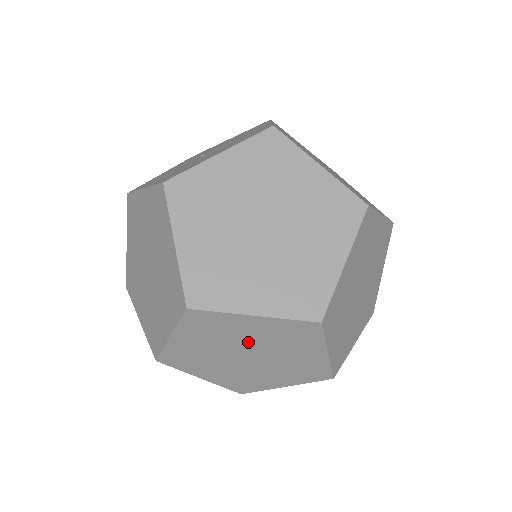
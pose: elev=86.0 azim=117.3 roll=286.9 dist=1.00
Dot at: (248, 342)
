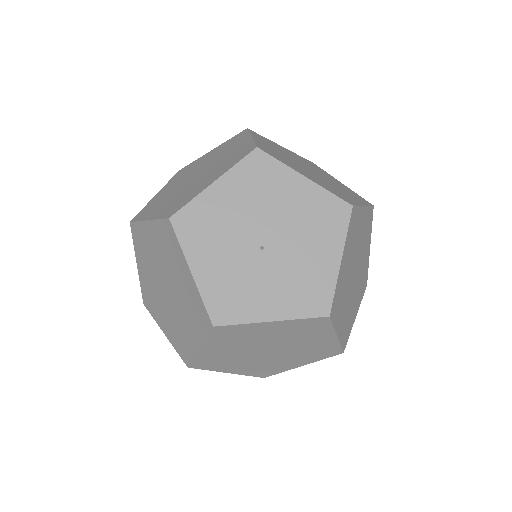
Dot at: occluded
